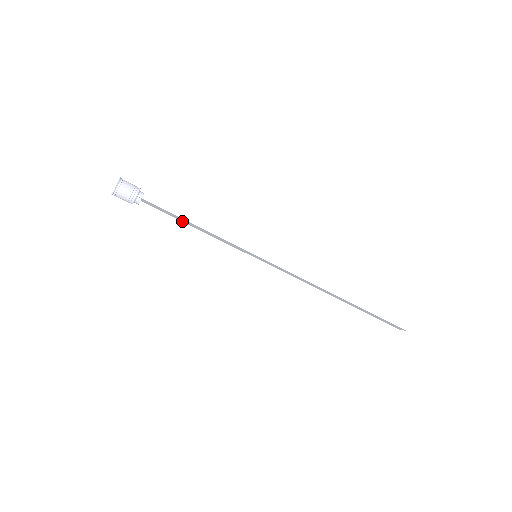
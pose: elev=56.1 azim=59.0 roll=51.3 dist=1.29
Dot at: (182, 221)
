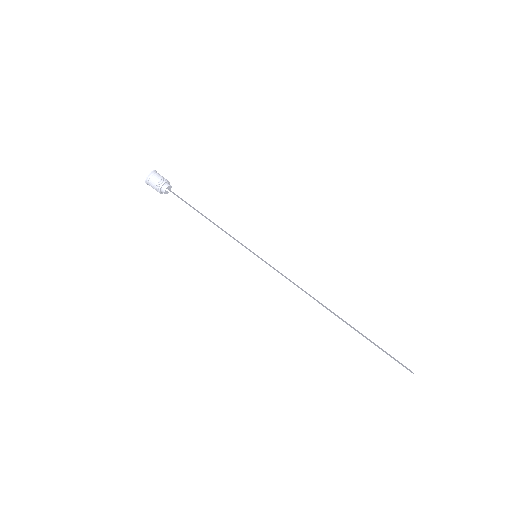
Dot at: occluded
